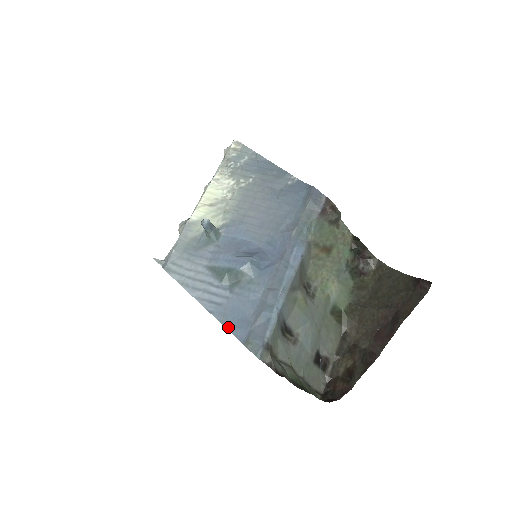
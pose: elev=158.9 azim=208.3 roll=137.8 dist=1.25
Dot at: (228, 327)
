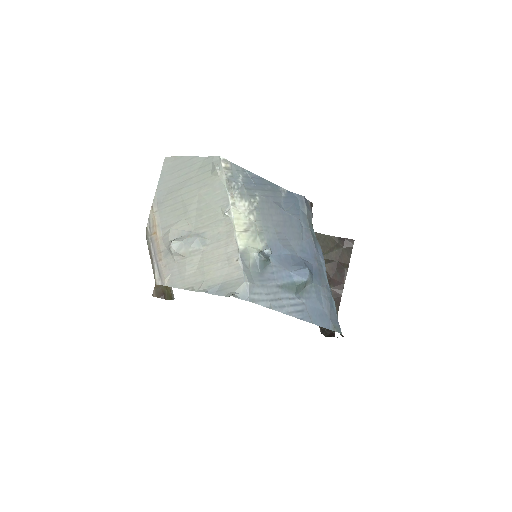
Dot at: (318, 324)
